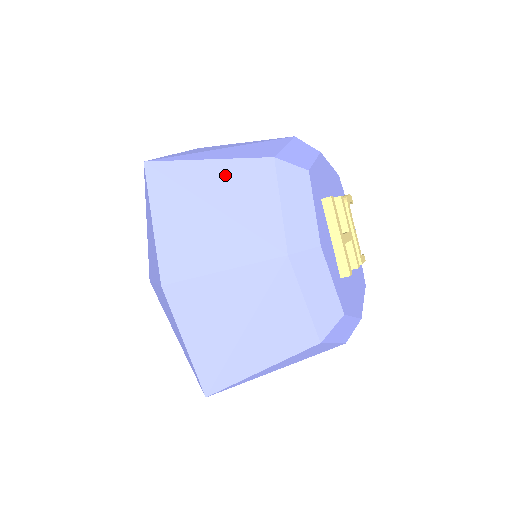
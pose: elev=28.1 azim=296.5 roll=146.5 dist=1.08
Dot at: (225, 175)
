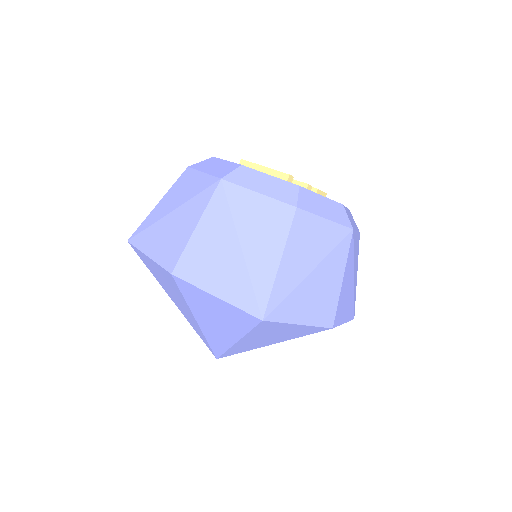
Dot at: (169, 198)
